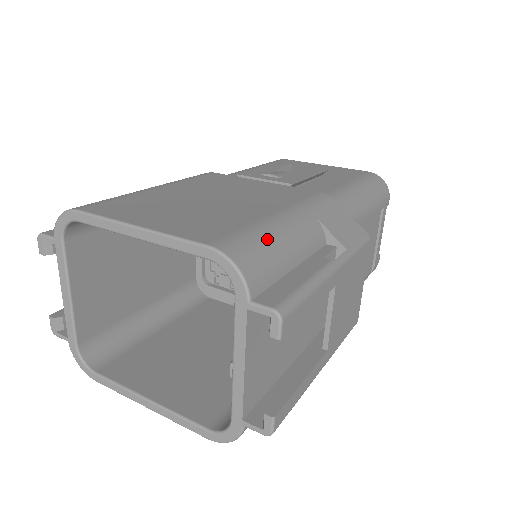
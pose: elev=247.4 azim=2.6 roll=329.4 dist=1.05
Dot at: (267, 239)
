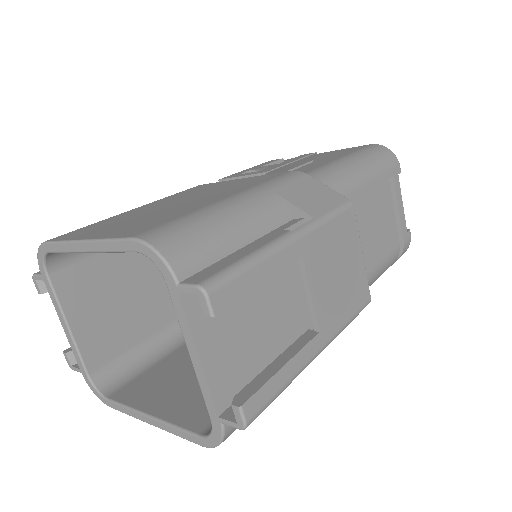
Dot at: (203, 221)
